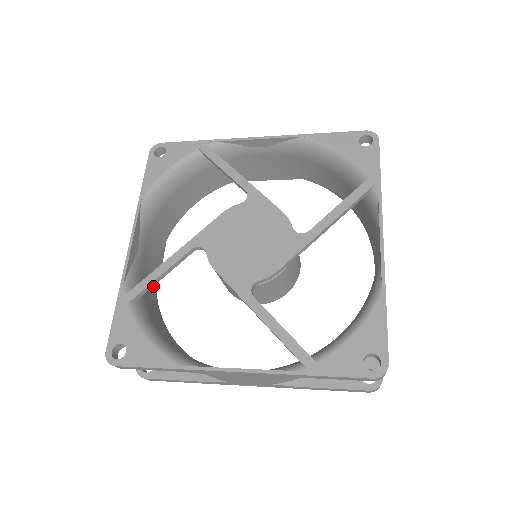
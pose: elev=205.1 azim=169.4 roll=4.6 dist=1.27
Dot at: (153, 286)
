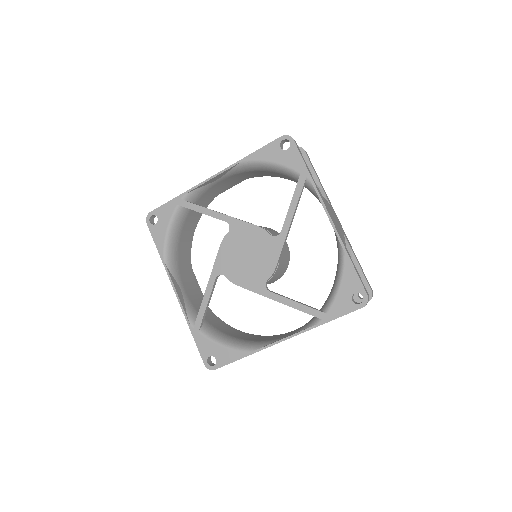
Dot at: occluded
